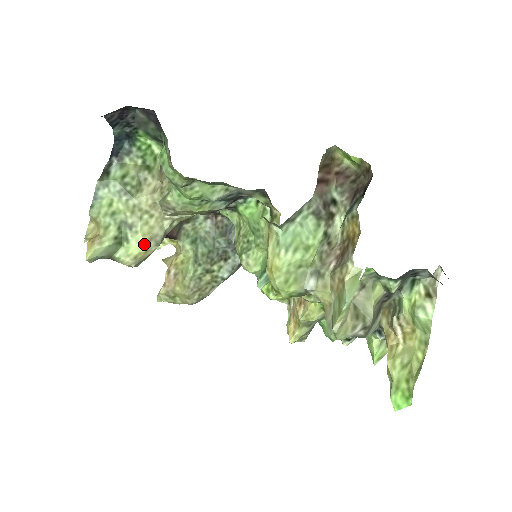
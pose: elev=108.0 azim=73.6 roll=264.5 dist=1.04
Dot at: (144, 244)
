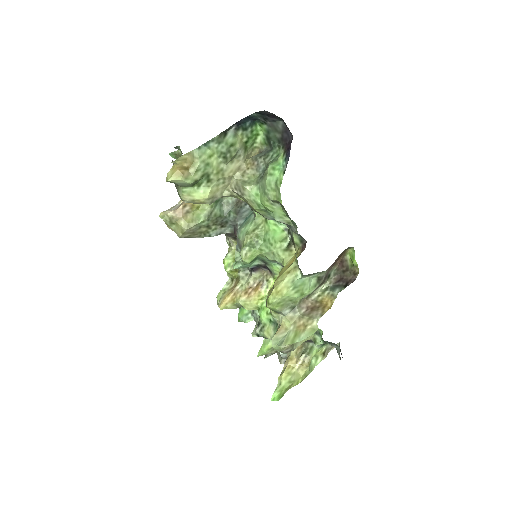
Dot at: (207, 198)
